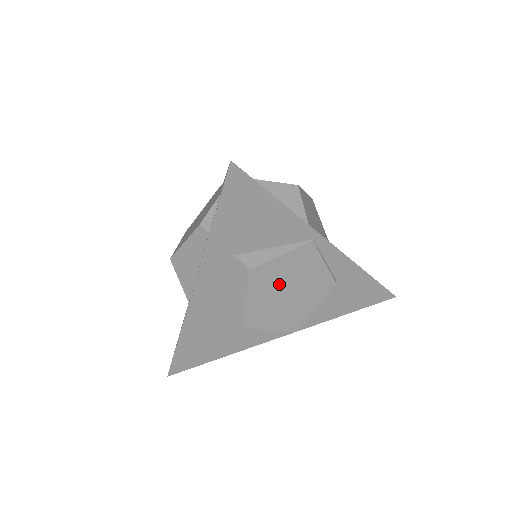
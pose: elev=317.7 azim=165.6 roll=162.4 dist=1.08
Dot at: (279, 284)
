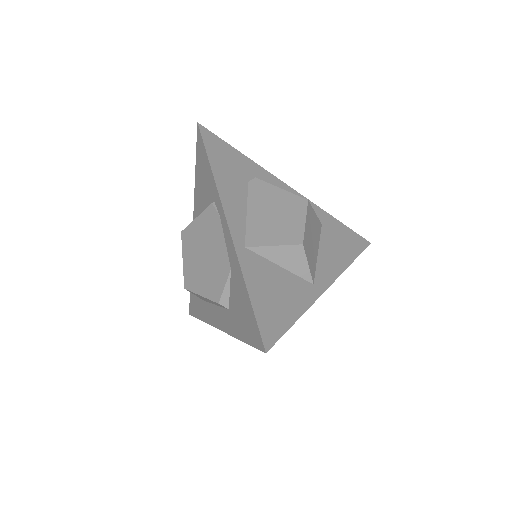
Dot at: occluded
